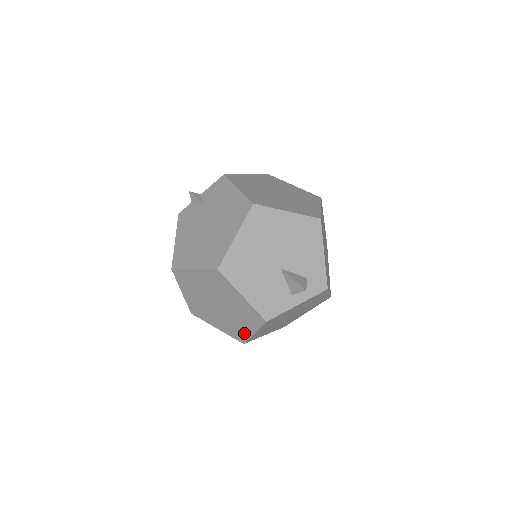
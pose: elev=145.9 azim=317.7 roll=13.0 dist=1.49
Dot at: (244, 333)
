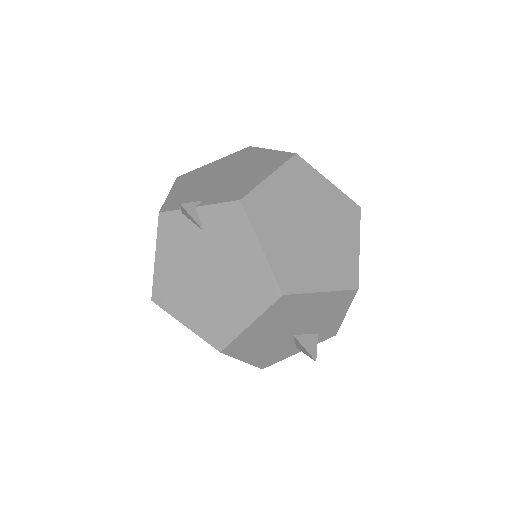
Dot at: occluded
